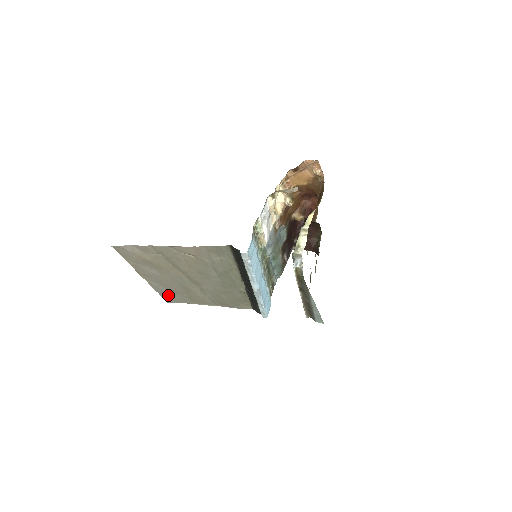
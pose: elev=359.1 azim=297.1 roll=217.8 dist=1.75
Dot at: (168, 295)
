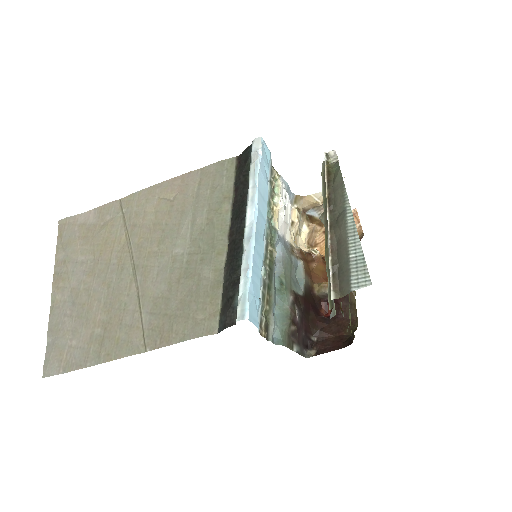
Dot at: (62, 346)
